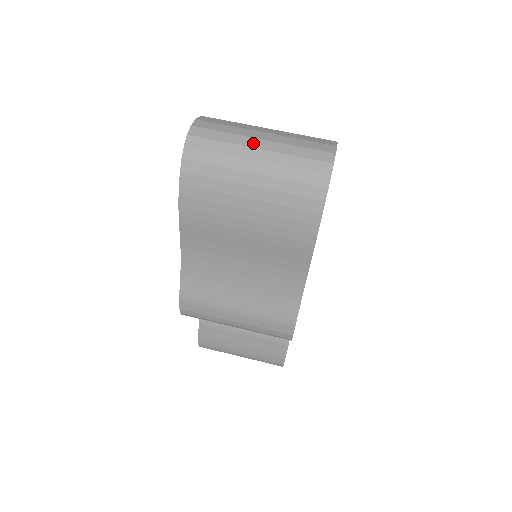
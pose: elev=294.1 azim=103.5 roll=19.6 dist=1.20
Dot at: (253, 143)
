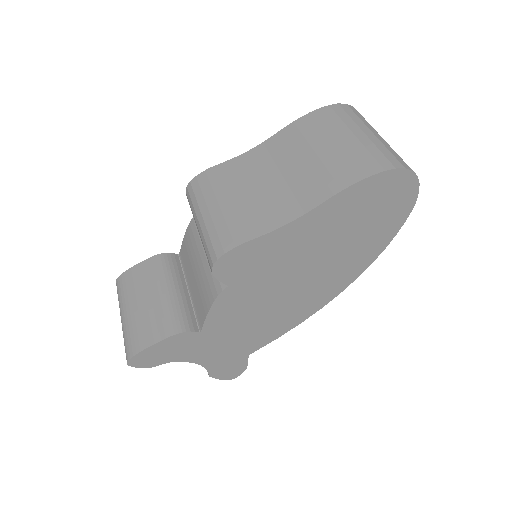
Dot at: occluded
